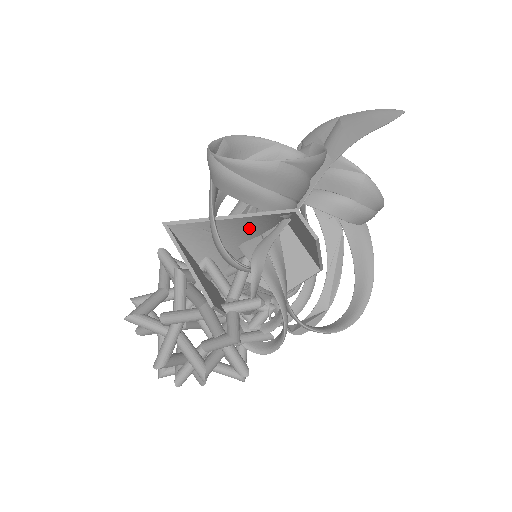
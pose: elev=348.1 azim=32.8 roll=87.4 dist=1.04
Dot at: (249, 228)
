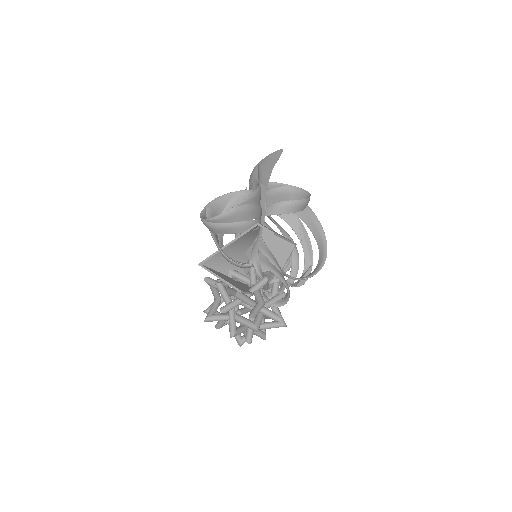
Dot at: (242, 244)
